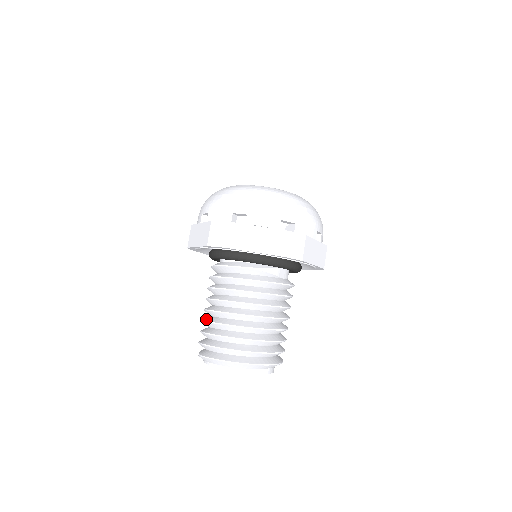
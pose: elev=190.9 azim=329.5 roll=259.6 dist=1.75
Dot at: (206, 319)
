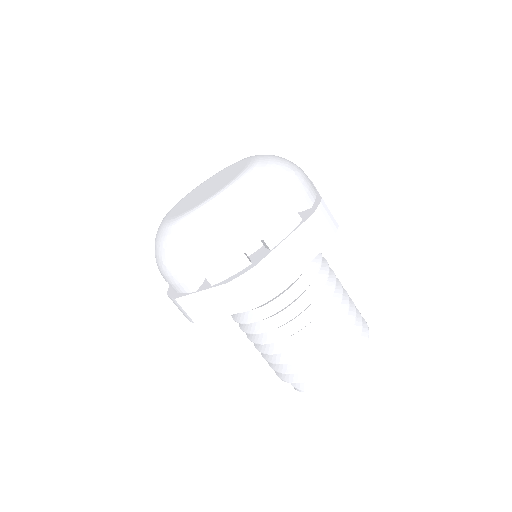
Dot at: (281, 360)
